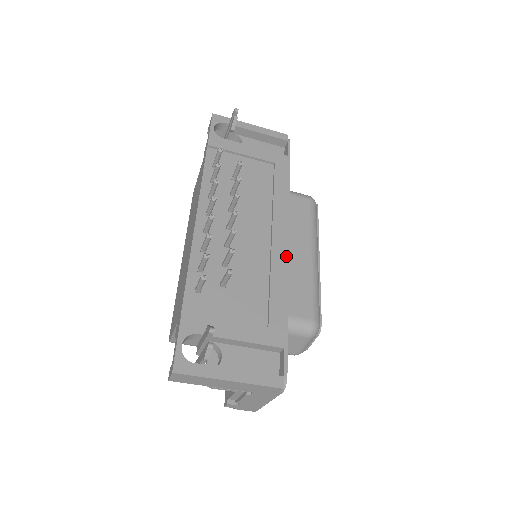
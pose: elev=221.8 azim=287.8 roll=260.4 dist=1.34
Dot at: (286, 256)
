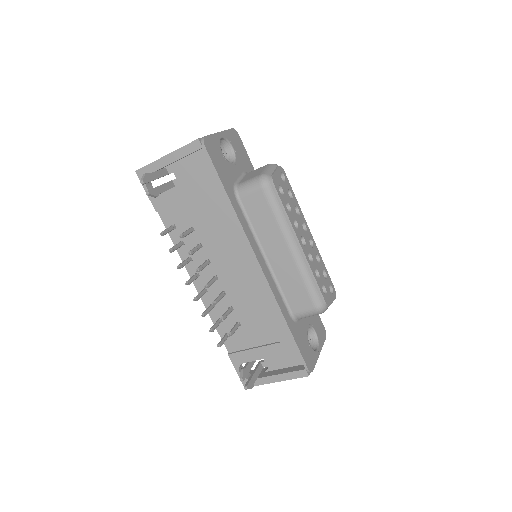
Dot at: (265, 281)
